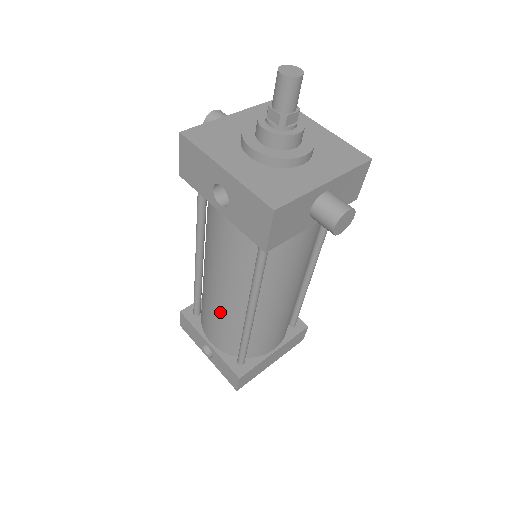
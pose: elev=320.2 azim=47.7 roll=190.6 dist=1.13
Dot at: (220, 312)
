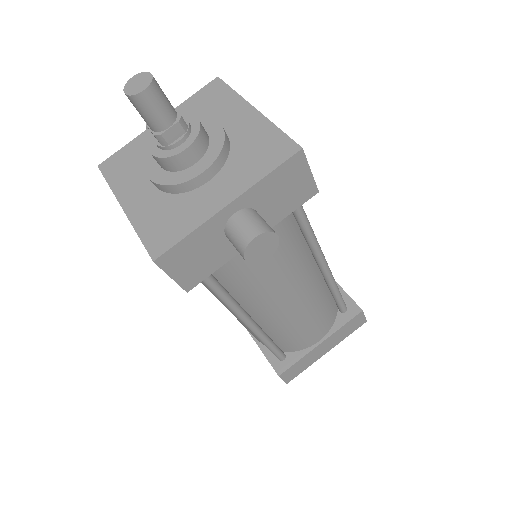
Dot at: occluded
